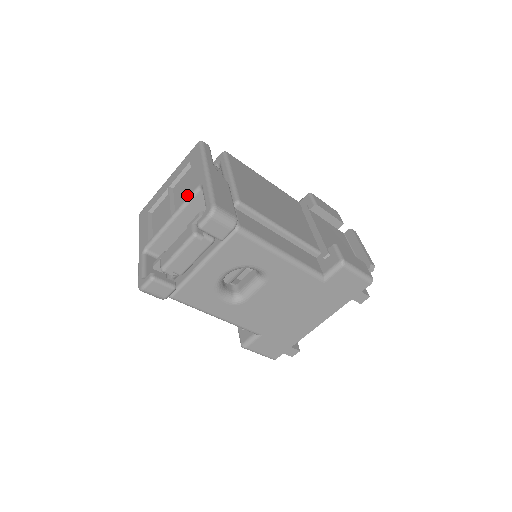
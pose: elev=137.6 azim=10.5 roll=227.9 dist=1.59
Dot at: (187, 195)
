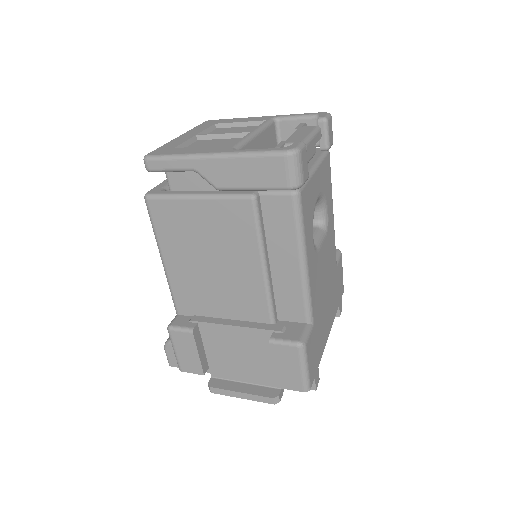
Dot at: (250, 129)
